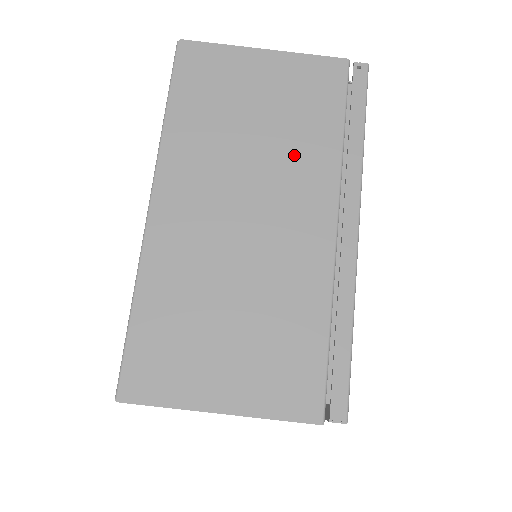
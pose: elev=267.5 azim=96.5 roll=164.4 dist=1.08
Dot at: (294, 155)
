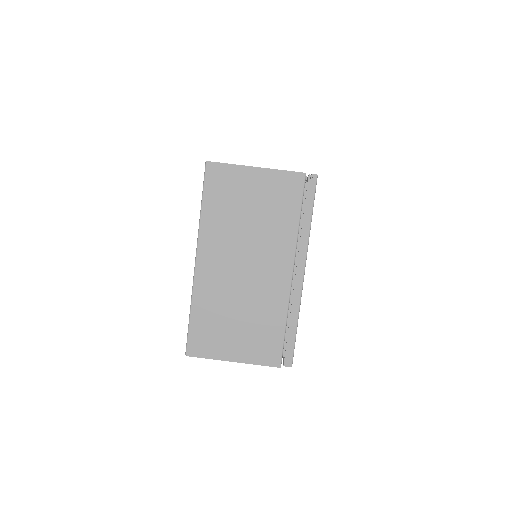
Dot at: (271, 234)
